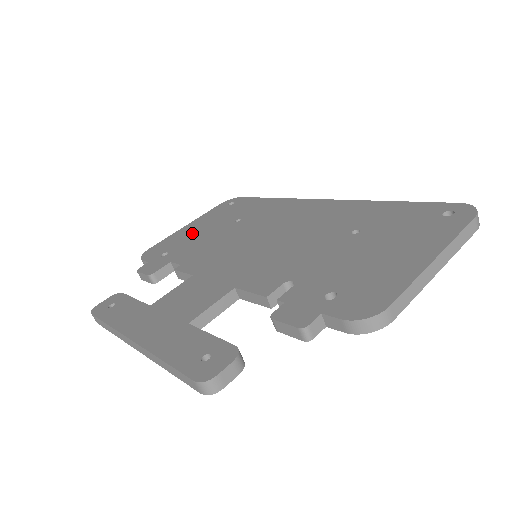
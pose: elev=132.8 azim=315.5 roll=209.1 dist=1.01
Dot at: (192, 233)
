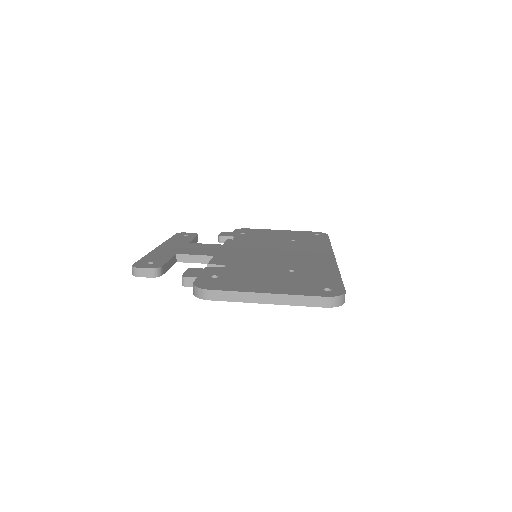
Dot at: (271, 233)
